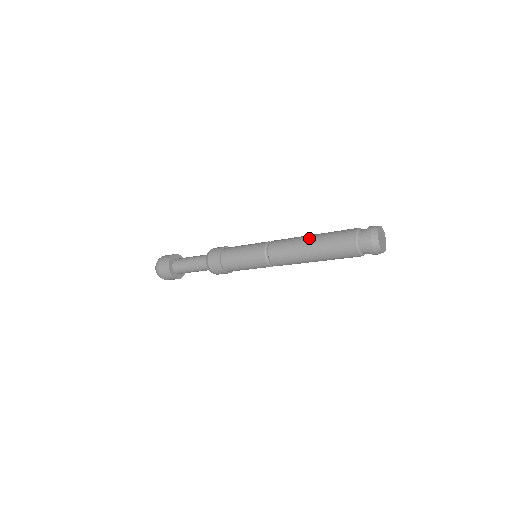
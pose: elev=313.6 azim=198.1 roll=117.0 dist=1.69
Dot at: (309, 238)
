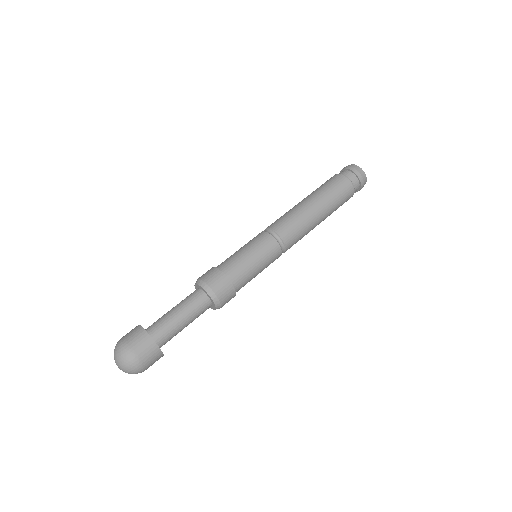
Dot at: (318, 210)
